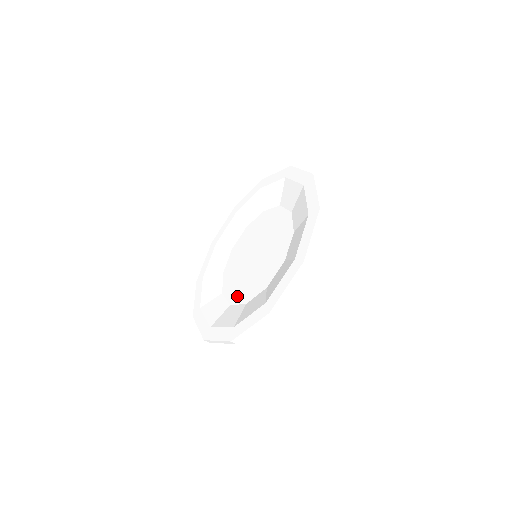
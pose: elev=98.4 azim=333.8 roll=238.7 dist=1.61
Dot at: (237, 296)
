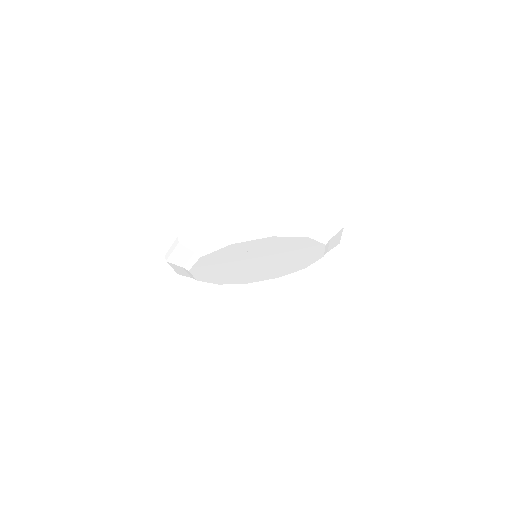
Dot at: occluded
